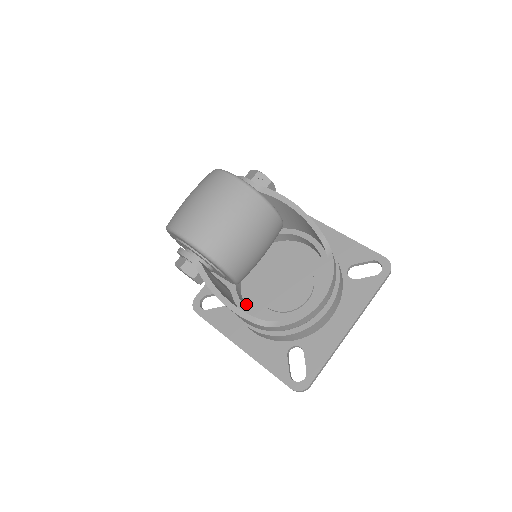
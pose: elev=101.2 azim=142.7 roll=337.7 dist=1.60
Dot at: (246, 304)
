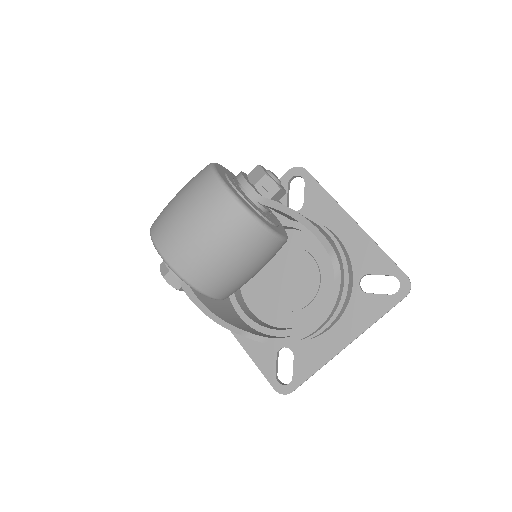
Dot at: (244, 289)
